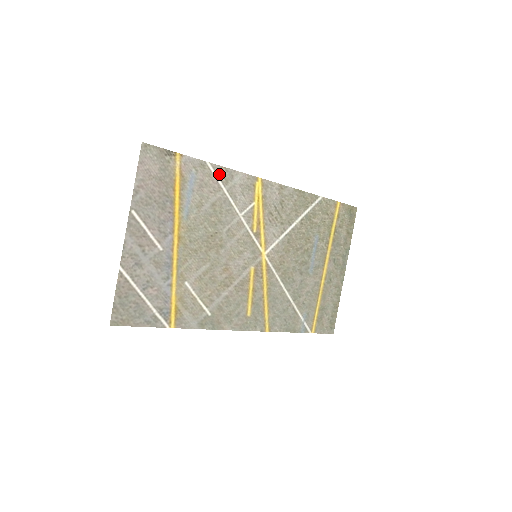
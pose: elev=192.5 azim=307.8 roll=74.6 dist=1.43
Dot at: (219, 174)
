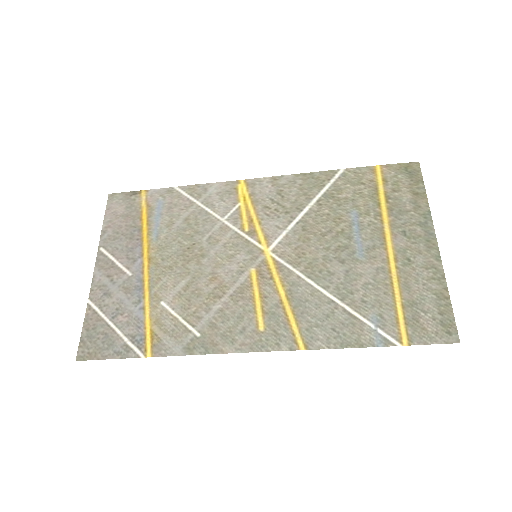
Dot at: (190, 192)
